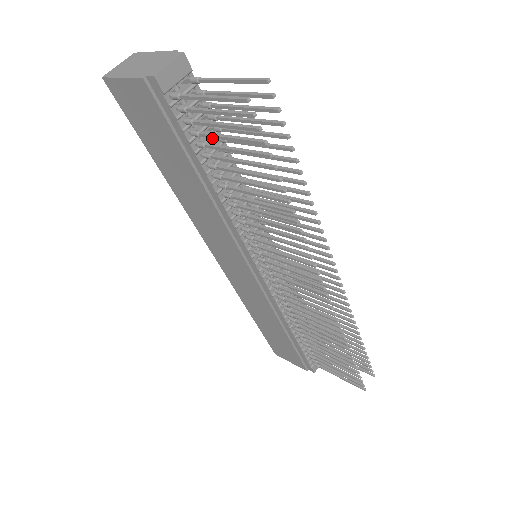
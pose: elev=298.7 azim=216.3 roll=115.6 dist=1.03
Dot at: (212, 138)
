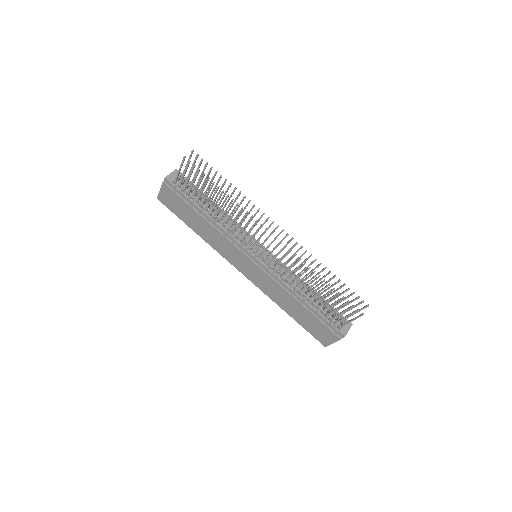
Dot at: occluded
